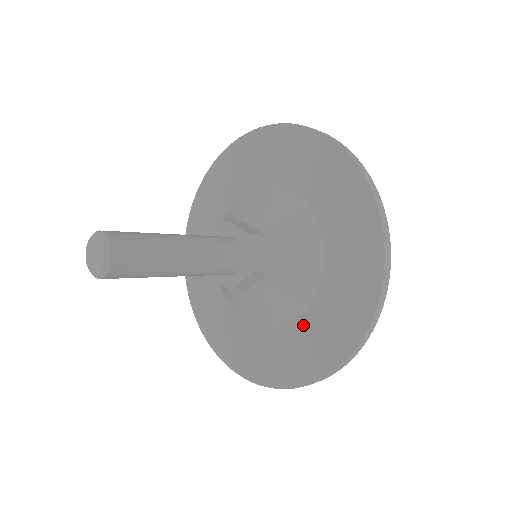
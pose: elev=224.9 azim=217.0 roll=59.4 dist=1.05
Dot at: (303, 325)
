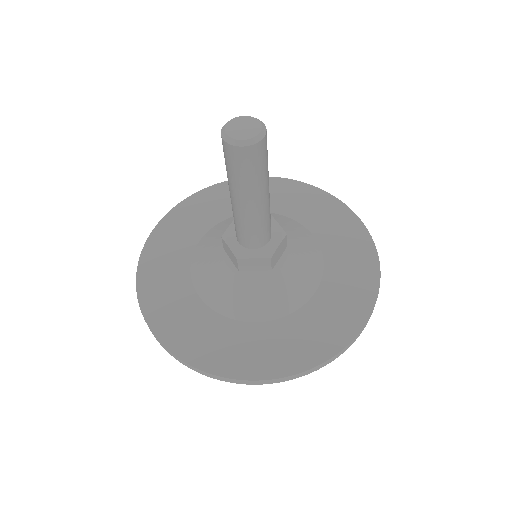
Dot at: (262, 330)
